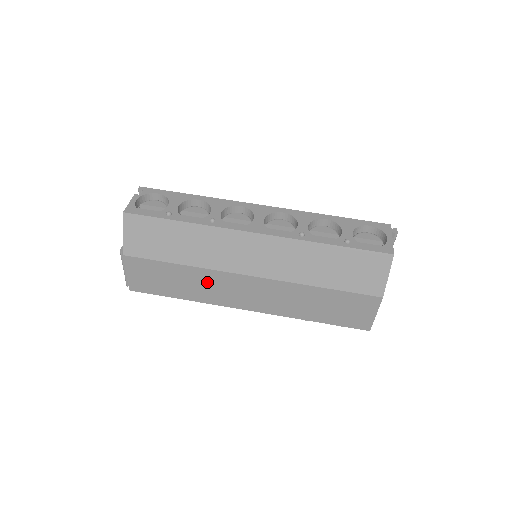
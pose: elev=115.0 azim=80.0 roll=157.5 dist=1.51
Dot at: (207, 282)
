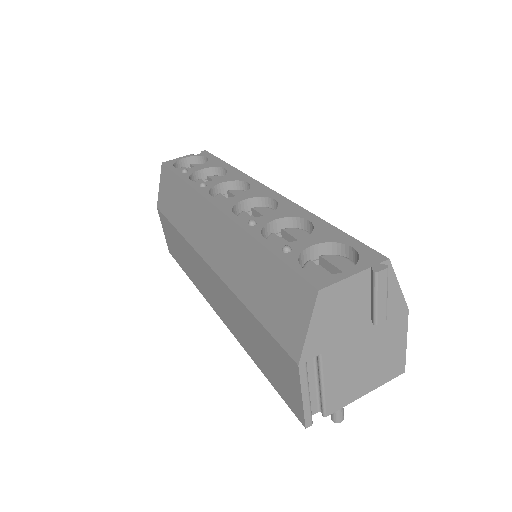
Dot at: (192, 260)
